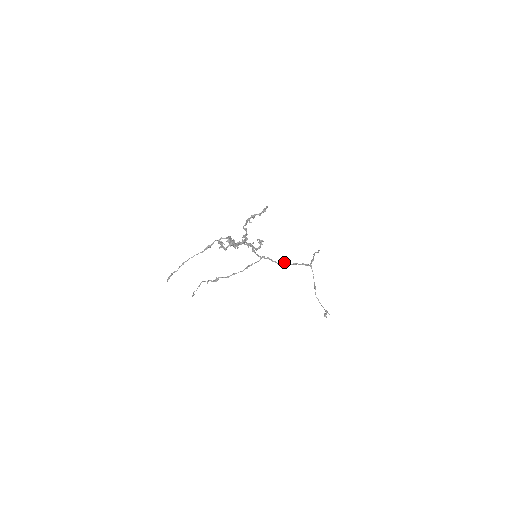
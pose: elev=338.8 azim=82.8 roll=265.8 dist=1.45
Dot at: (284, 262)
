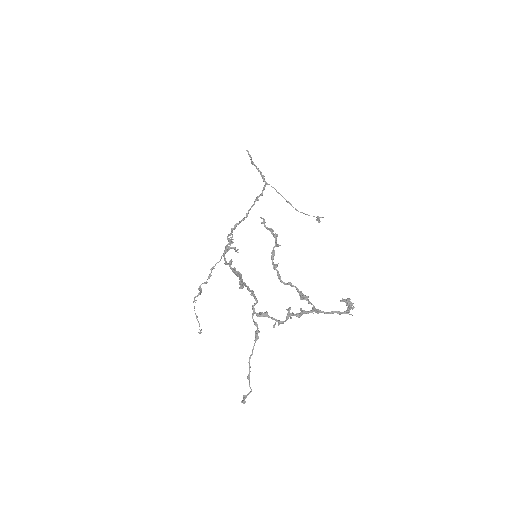
Dot at: (249, 210)
